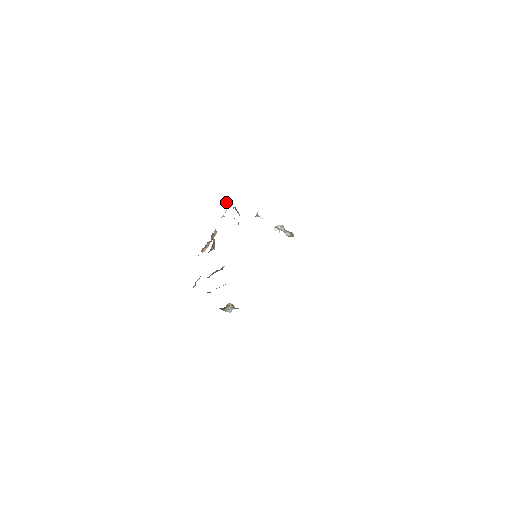
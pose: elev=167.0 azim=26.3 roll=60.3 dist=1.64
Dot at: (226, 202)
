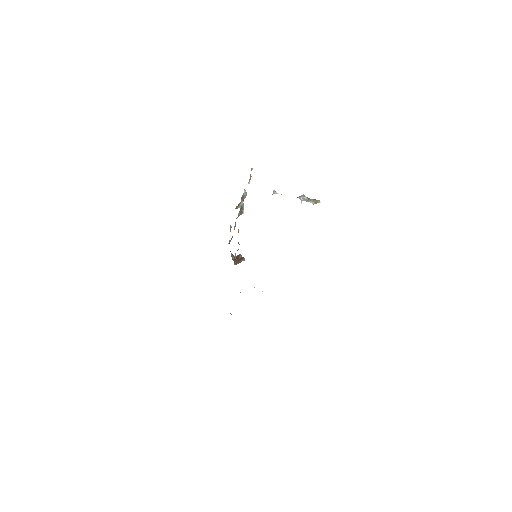
Dot at: (251, 168)
